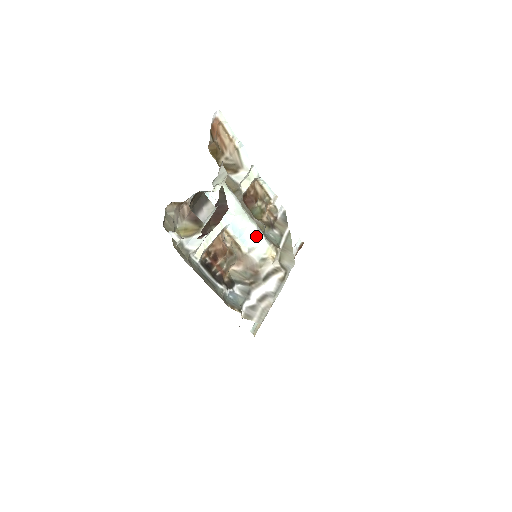
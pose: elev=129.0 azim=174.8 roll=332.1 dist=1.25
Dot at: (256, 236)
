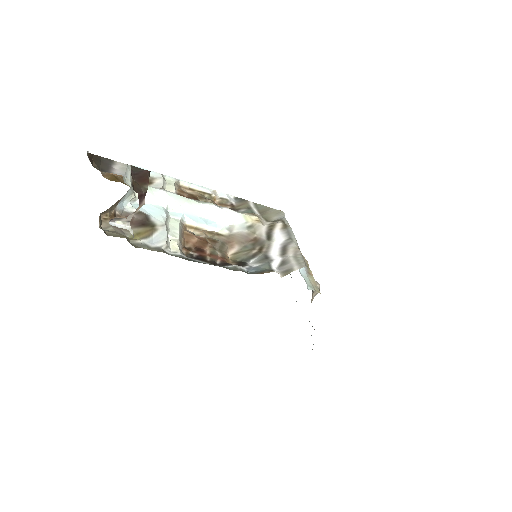
Dot at: (221, 213)
